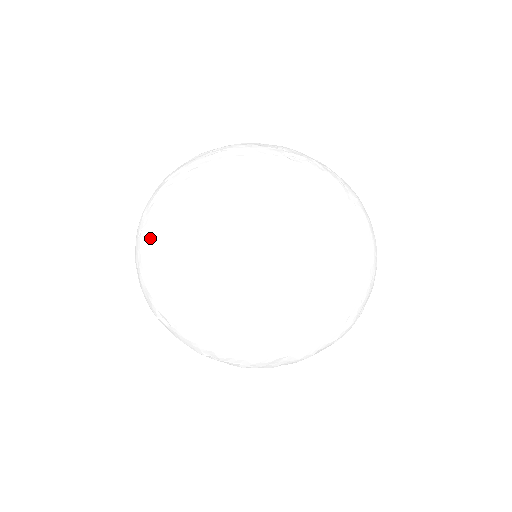
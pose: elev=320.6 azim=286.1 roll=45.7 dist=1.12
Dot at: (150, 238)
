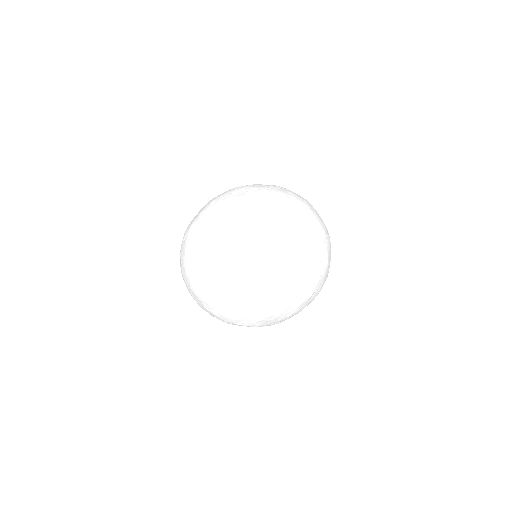
Dot at: (224, 252)
